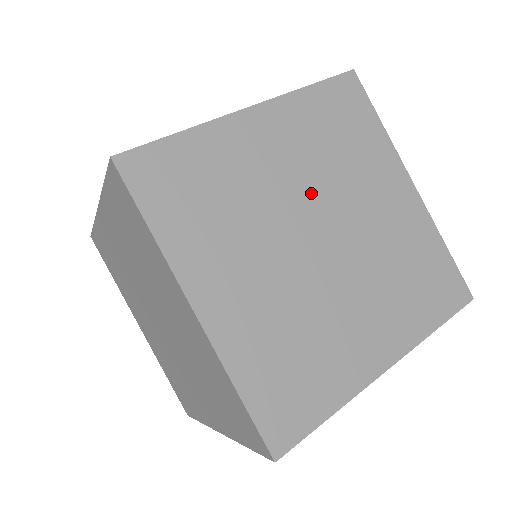
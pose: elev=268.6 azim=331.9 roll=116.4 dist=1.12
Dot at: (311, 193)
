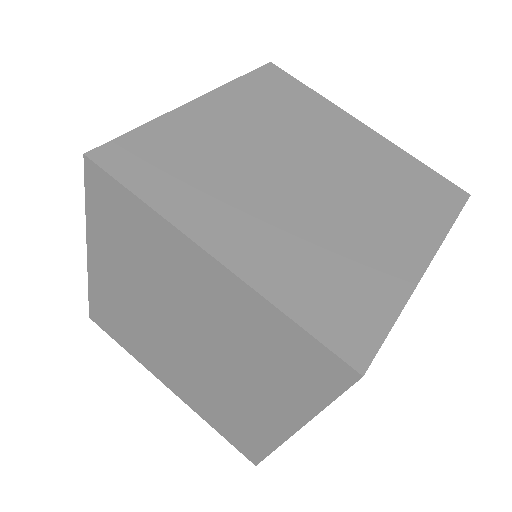
Dot at: (279, 147)
